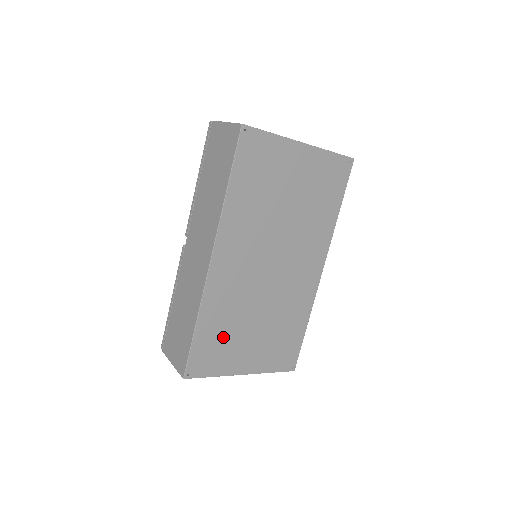
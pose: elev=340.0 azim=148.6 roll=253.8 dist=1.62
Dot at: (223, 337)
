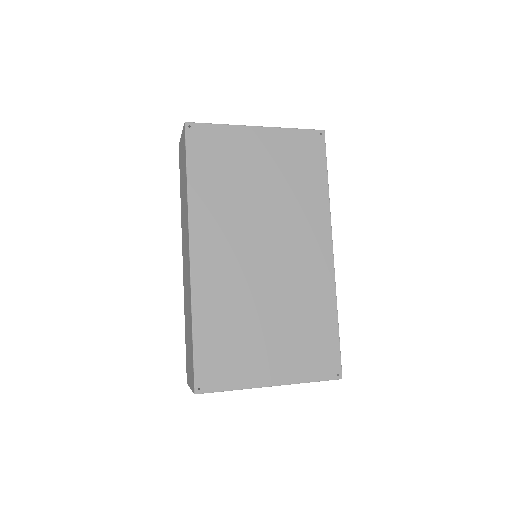
Dot at: (230, 340)
